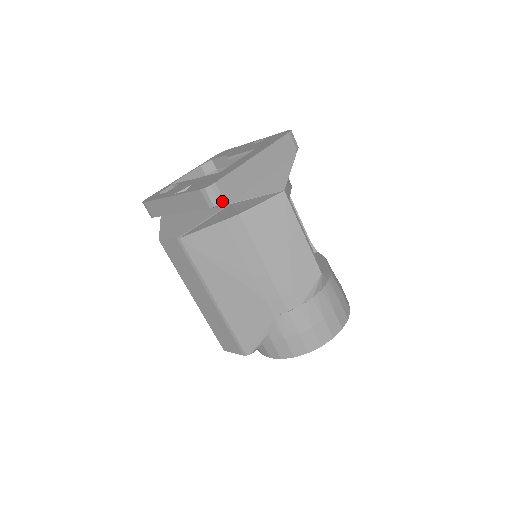
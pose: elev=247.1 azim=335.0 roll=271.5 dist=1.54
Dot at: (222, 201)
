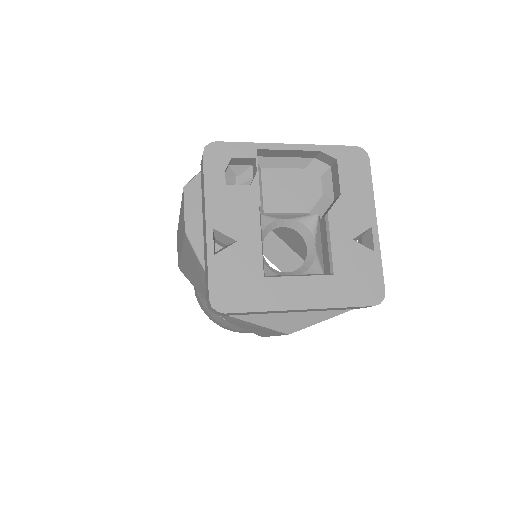
Dot at: (219, 314)
